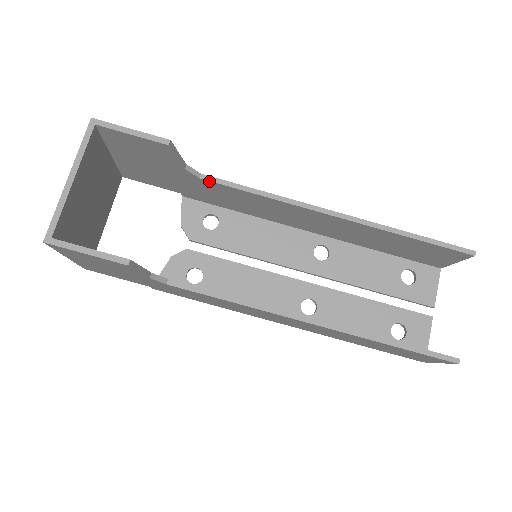
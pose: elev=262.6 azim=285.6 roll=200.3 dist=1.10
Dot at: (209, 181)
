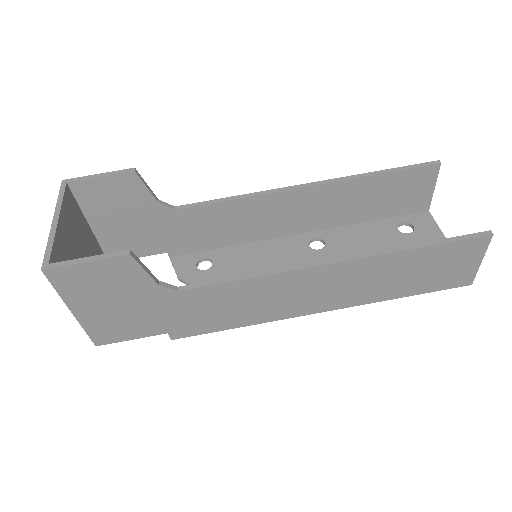
Dot at: (184, 209)
